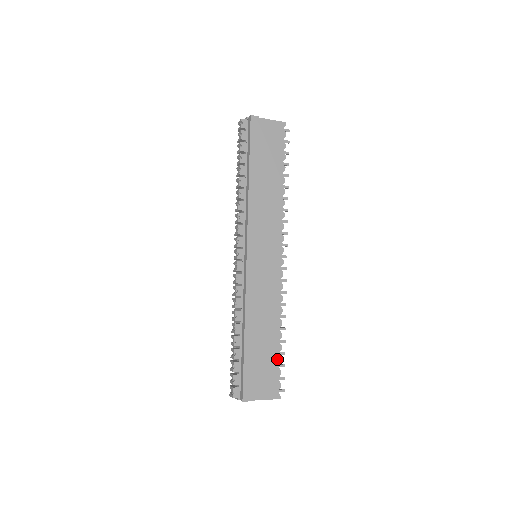
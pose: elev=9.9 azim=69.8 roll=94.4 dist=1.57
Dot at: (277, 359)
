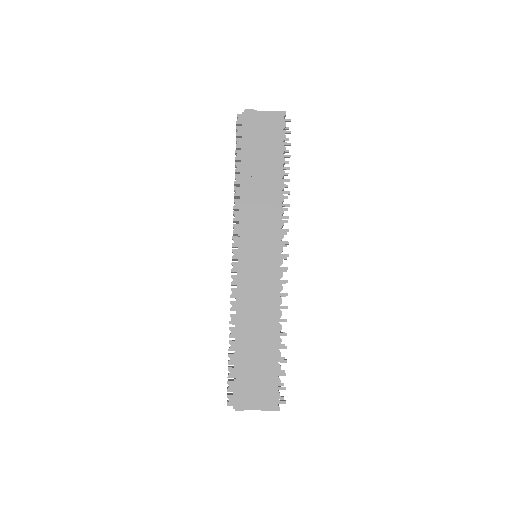
Dot at: (276, 367)
